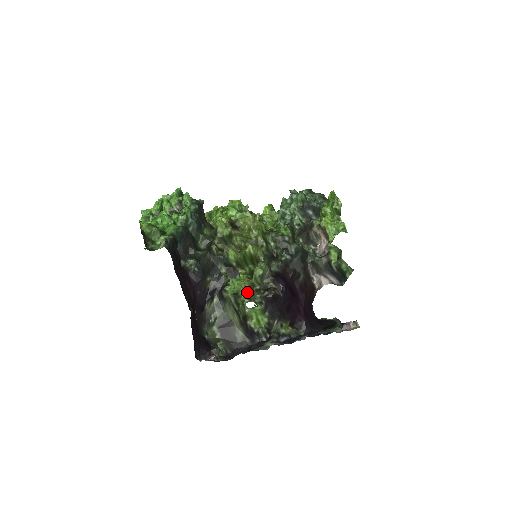
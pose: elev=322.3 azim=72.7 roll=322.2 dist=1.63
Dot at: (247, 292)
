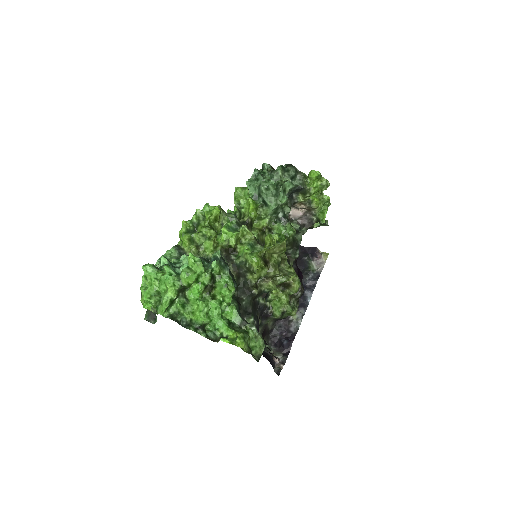
Dot at: (290, 305)
